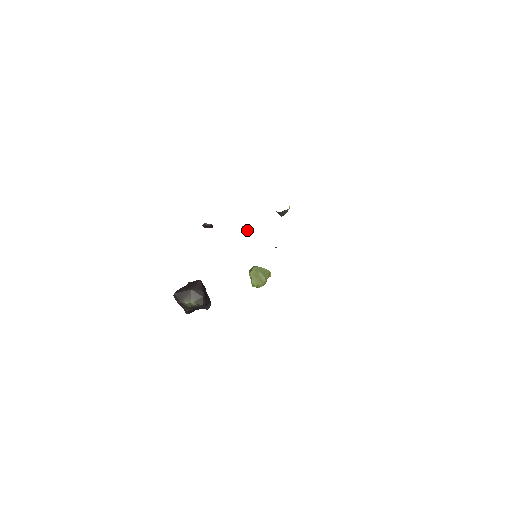
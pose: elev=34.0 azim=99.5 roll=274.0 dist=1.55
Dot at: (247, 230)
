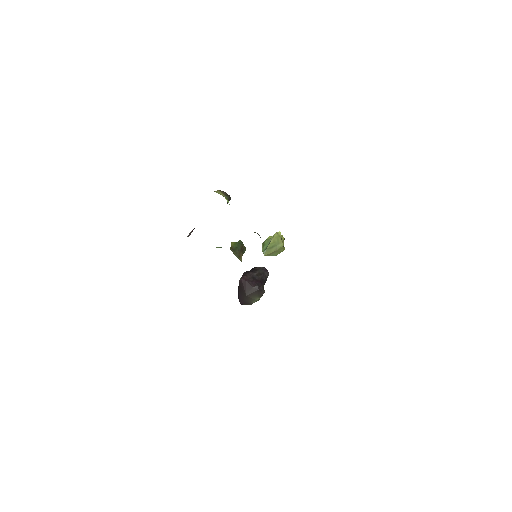
Dot at: occluded
